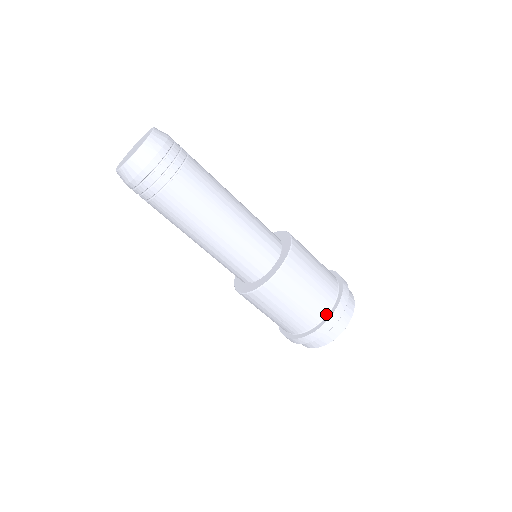
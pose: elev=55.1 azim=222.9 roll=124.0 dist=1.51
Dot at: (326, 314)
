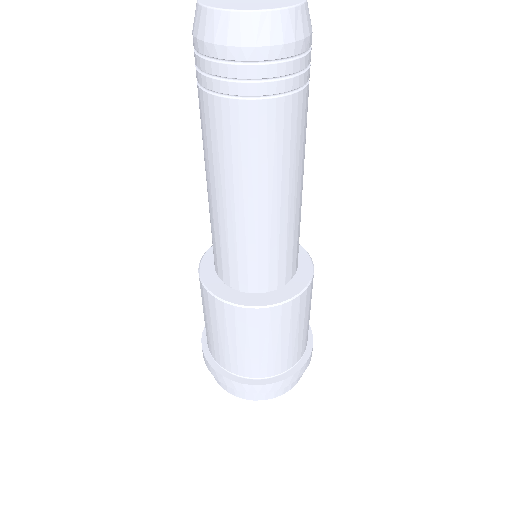
Dot at: (303, 353)
